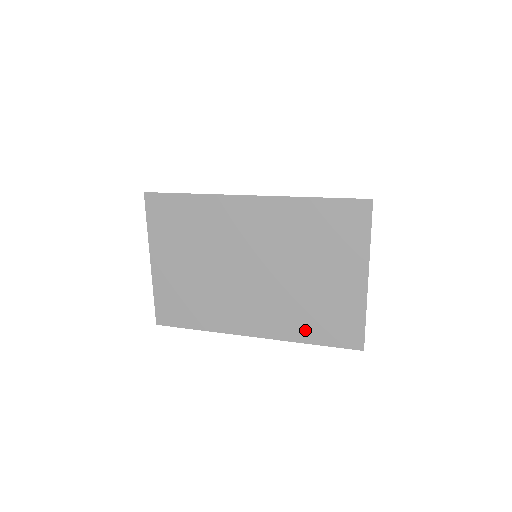
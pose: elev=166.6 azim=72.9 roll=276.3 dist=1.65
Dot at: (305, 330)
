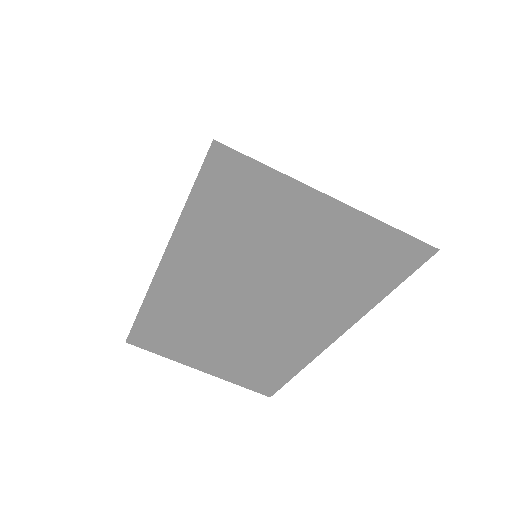
Dot at: occluded
